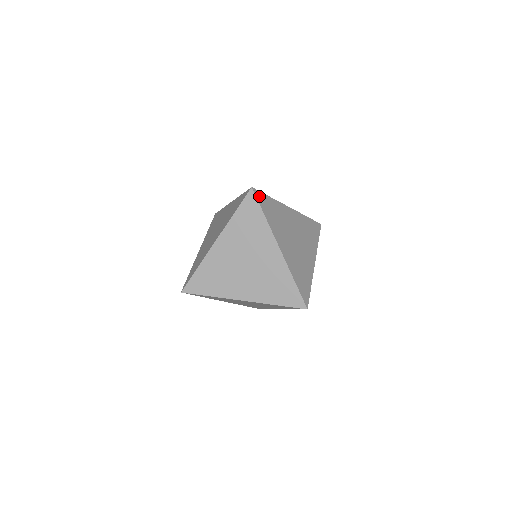
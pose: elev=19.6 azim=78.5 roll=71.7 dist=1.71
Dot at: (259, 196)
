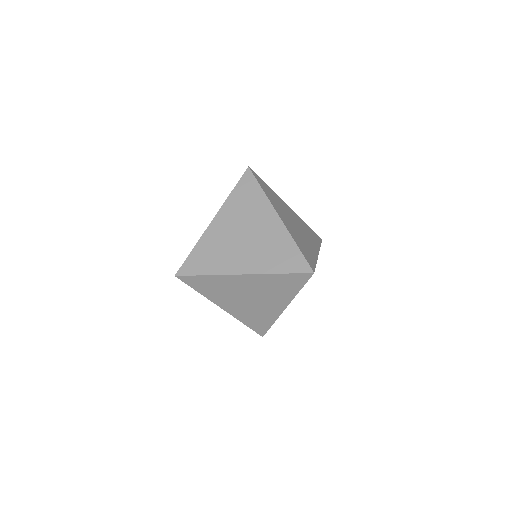
Dot at: (256, 176)
